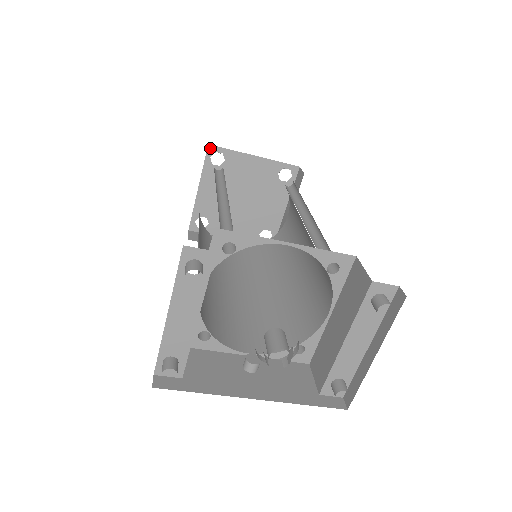
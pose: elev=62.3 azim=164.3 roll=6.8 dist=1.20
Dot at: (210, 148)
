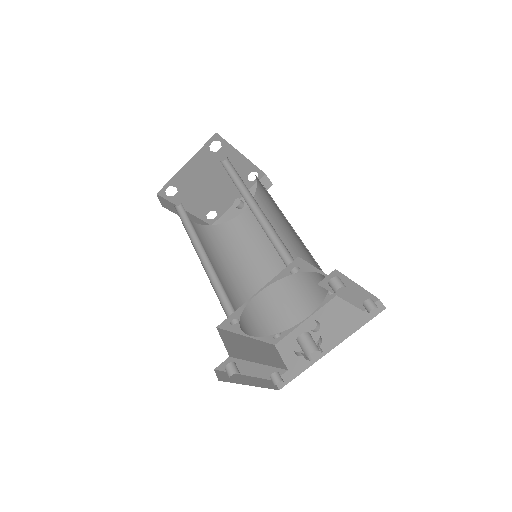
Dot at: (160, 194)
